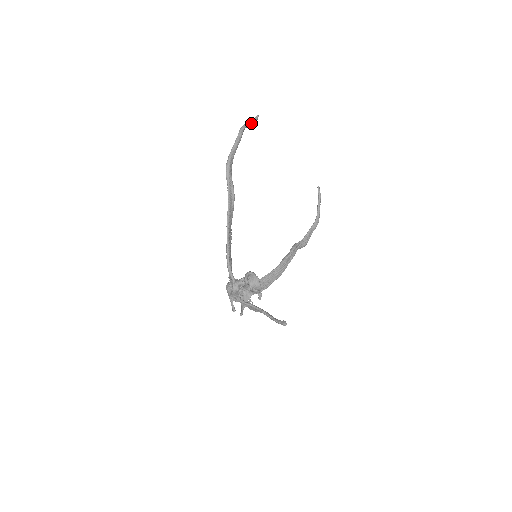
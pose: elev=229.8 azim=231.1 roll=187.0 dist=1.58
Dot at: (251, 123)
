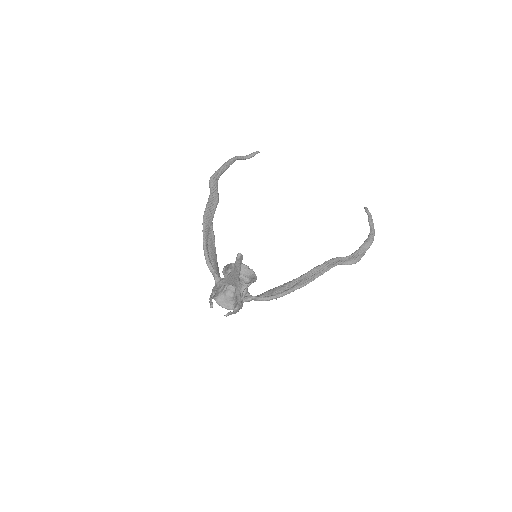
Dot at: (249, 156)
